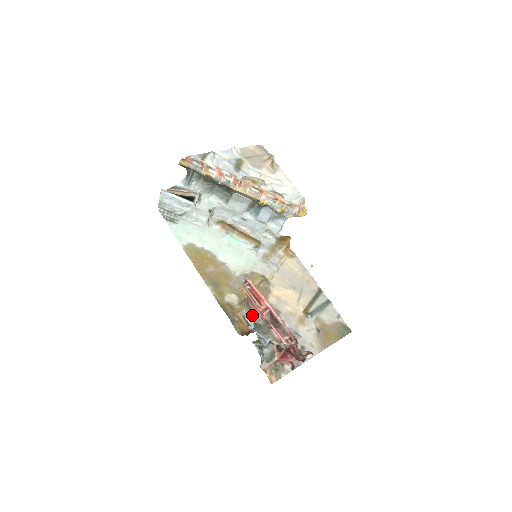
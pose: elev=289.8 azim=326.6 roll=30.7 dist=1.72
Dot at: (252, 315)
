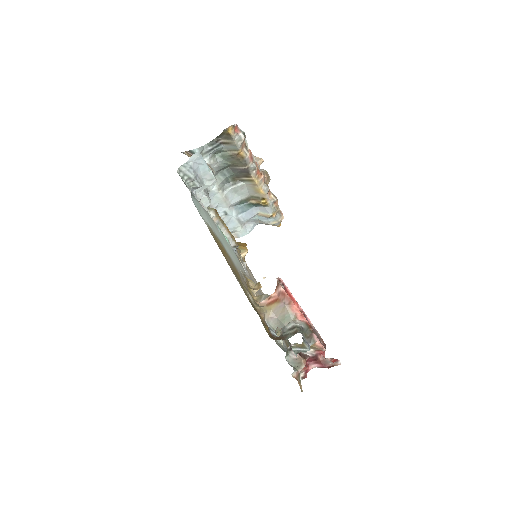
Dot at: (280, 318)
